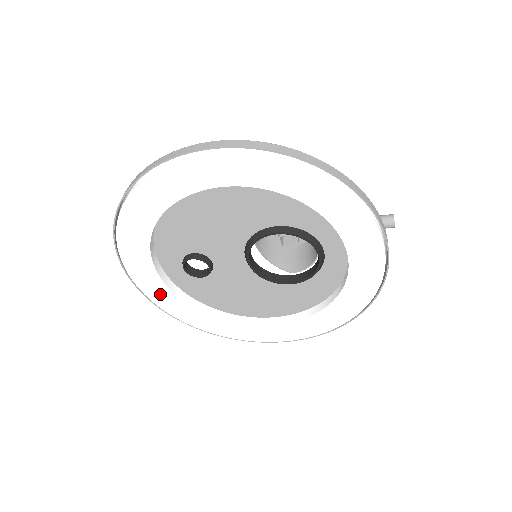
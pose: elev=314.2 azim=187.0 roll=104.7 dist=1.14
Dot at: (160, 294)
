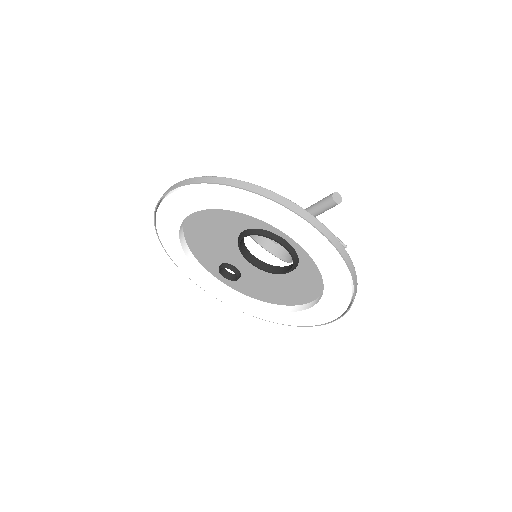
Dot at: (225, 298)
